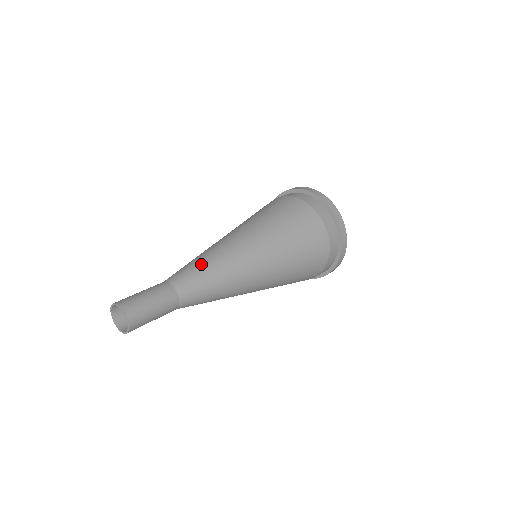
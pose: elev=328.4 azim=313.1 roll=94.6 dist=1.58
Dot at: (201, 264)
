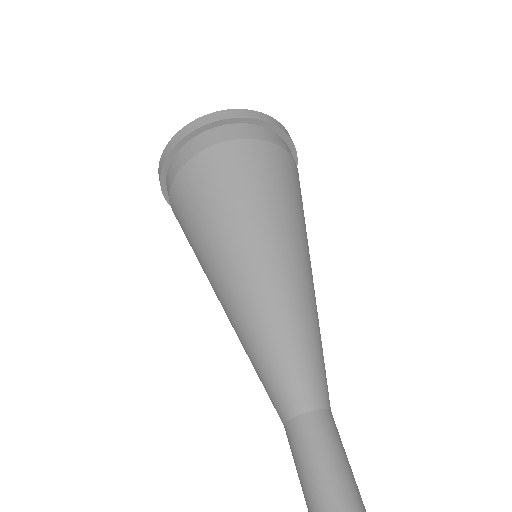
Dot at: (297, 345)
